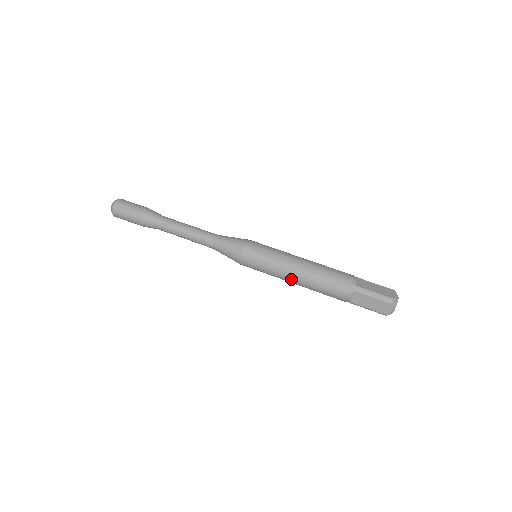
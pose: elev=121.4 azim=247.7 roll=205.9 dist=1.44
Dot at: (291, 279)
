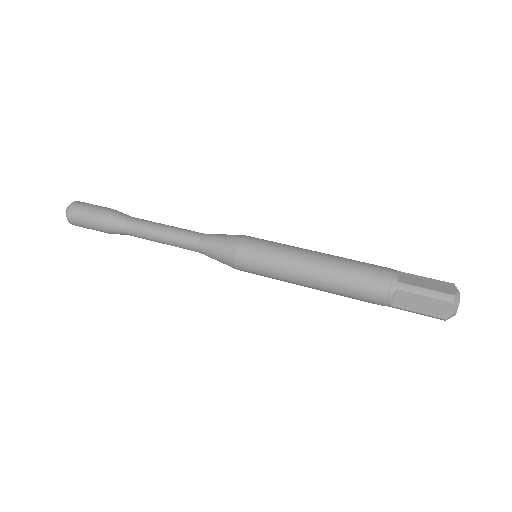
Dot at: (306, 282)
